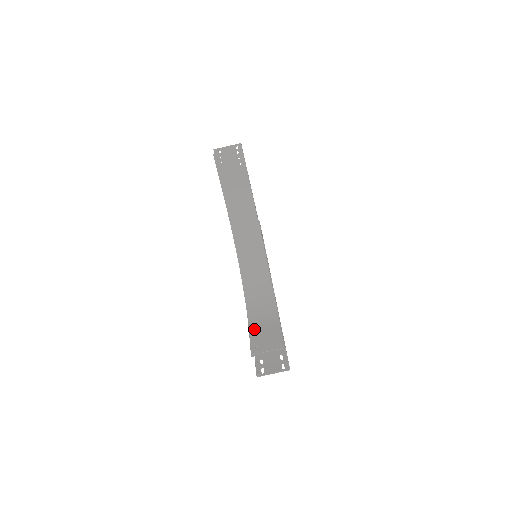
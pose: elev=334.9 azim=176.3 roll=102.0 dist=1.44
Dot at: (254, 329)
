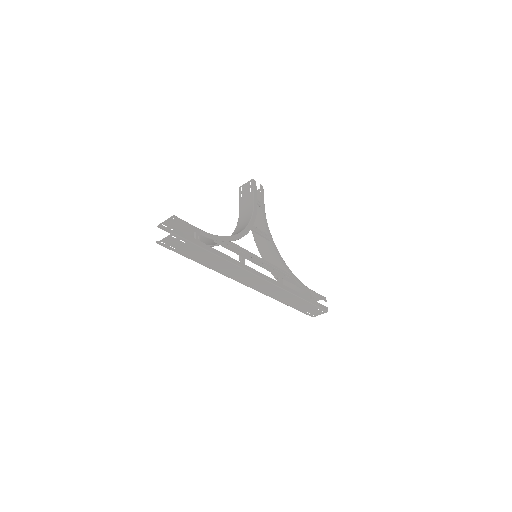
Dot at: occluded
